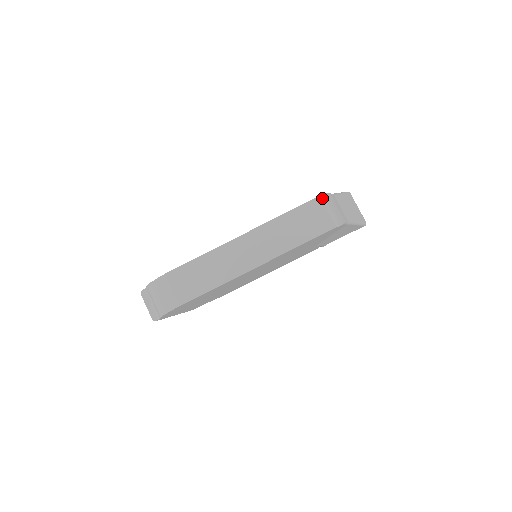
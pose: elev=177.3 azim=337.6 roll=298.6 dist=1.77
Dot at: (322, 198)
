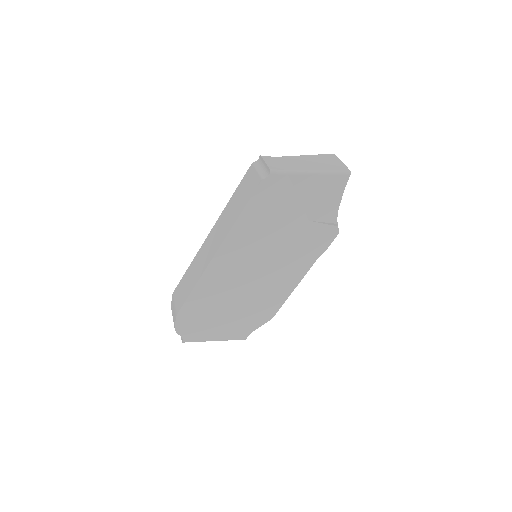
Dot at: (254, 164)
